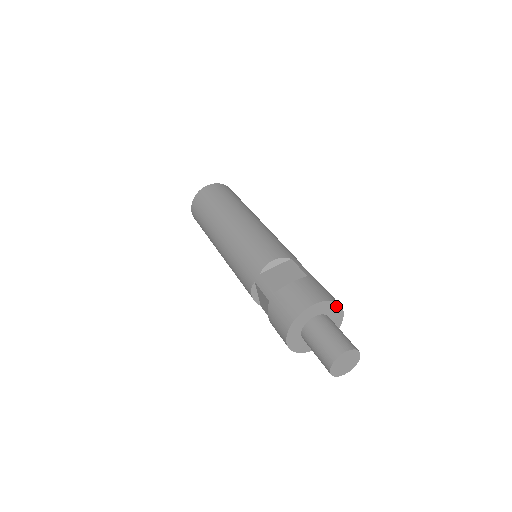
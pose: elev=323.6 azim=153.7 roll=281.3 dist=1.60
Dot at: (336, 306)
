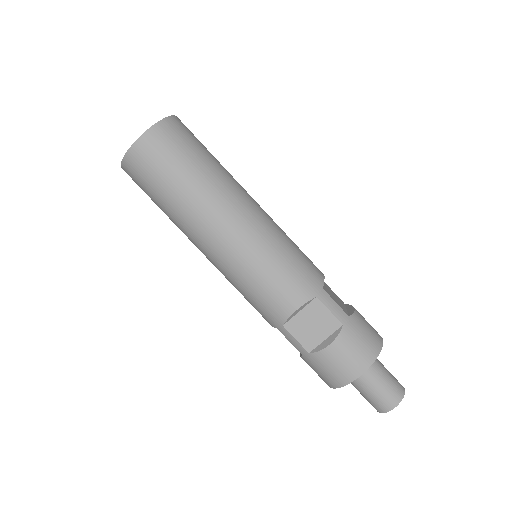
Dot at: (378, 350)
